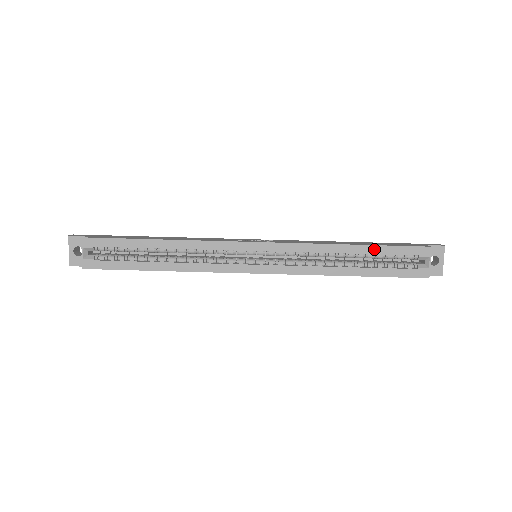
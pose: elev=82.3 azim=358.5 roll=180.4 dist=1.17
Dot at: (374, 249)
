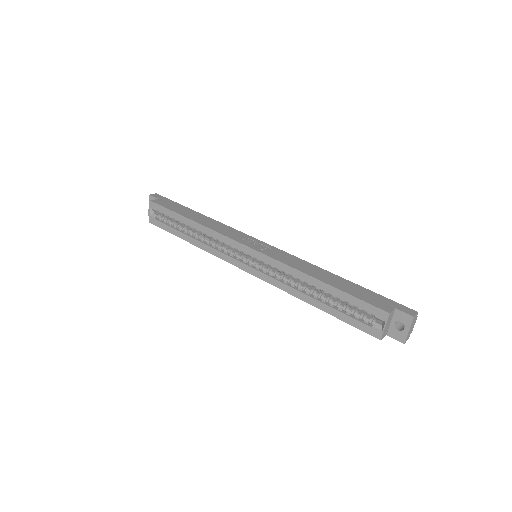
Dot at: (337, 292)
